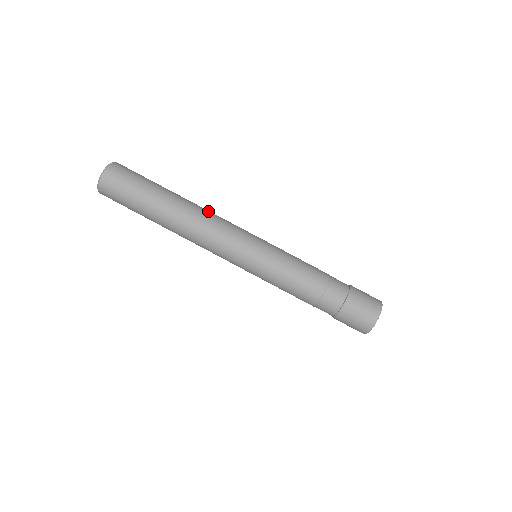
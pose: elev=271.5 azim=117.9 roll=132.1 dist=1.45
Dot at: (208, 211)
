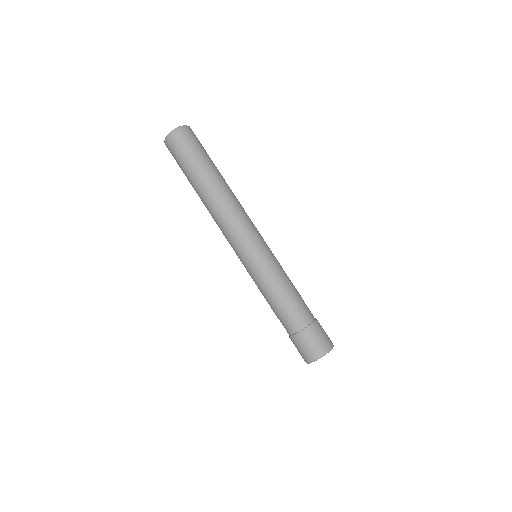
Dot at: occluded
